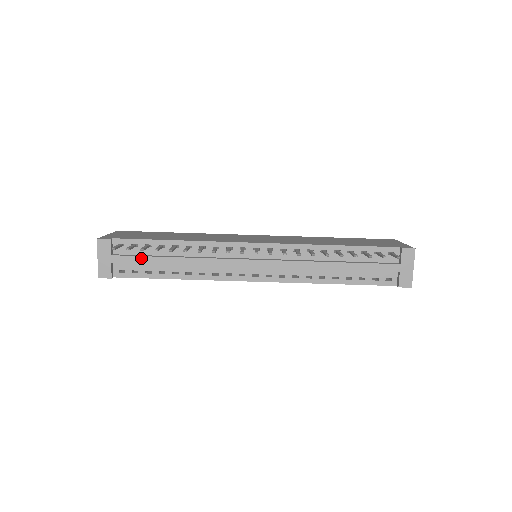
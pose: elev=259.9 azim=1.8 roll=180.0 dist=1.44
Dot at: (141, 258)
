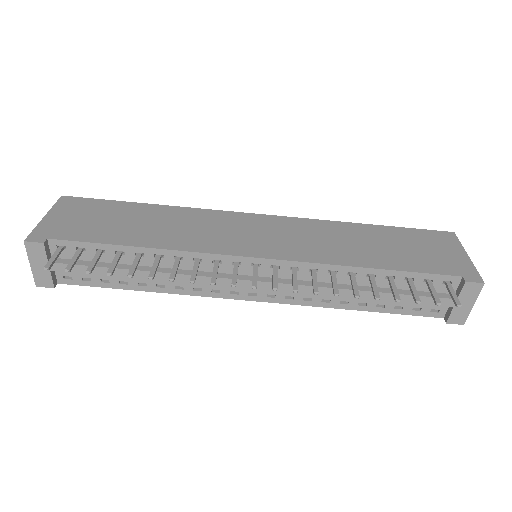
Dot at: occluded
